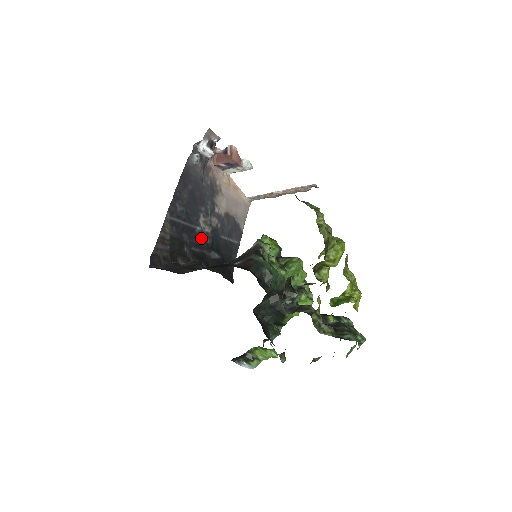
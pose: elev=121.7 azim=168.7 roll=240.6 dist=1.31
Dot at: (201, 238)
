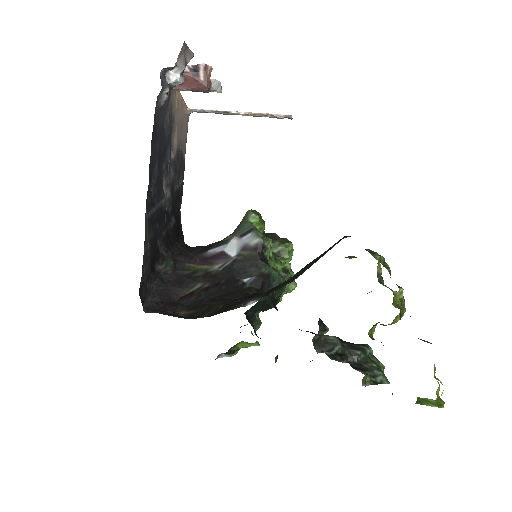
Dot at: (165, 211)
